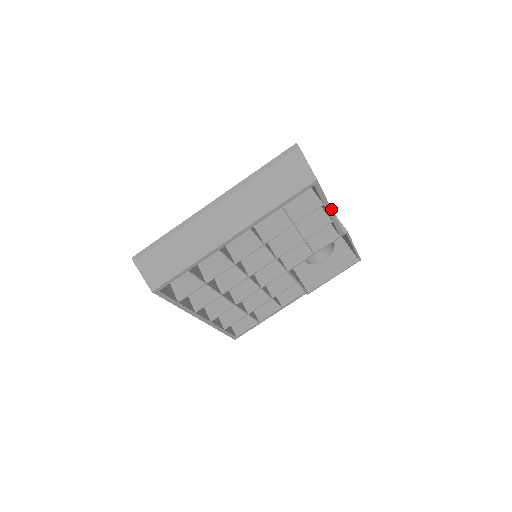
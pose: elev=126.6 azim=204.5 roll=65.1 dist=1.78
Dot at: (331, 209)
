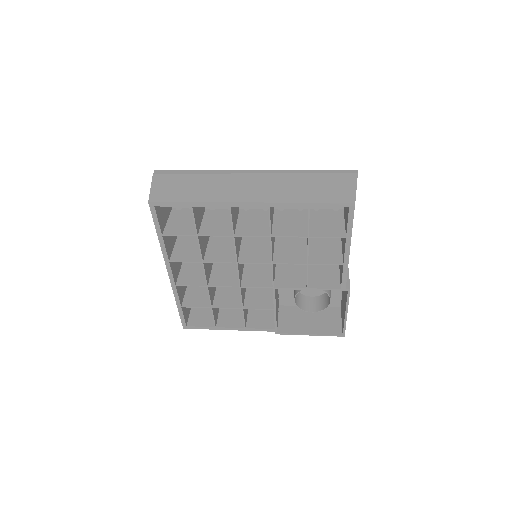
Dot at: occluded
